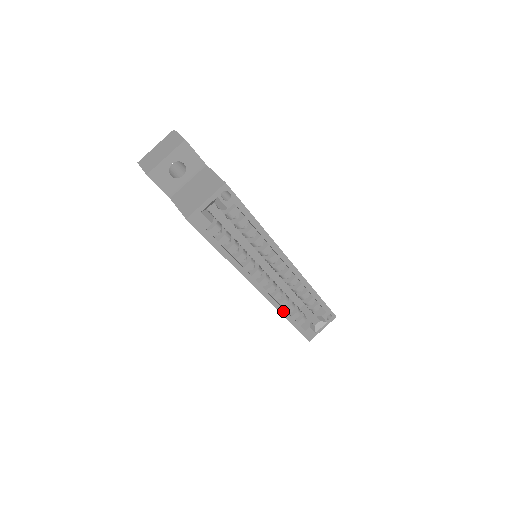
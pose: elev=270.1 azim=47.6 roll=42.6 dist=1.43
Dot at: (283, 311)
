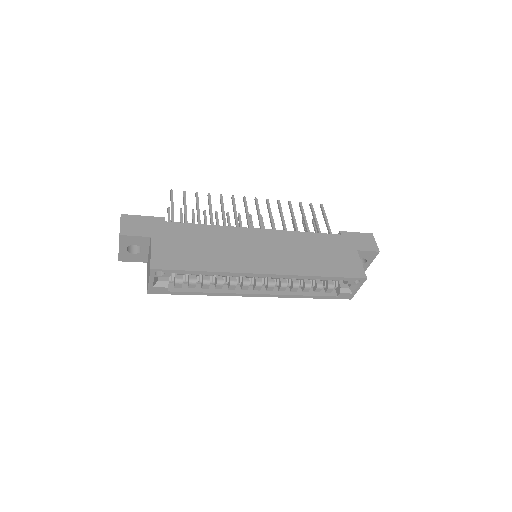
Dot at: (296, 296)
